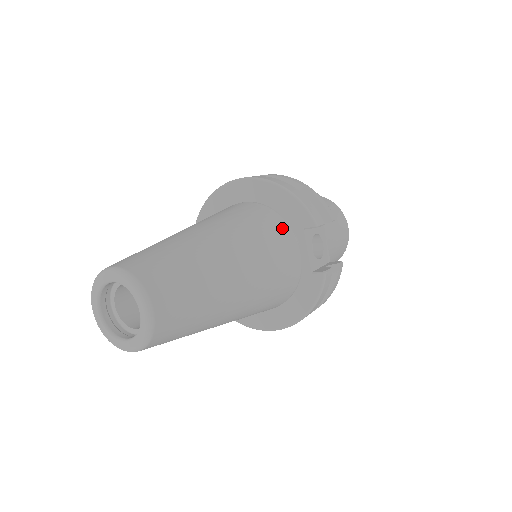
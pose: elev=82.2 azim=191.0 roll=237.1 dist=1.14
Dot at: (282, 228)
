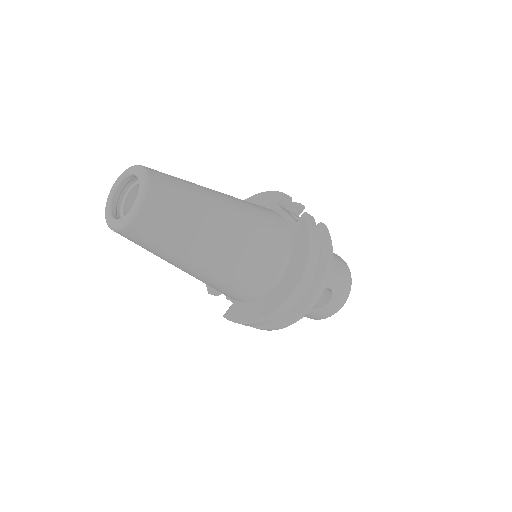
Dot at: occluded
